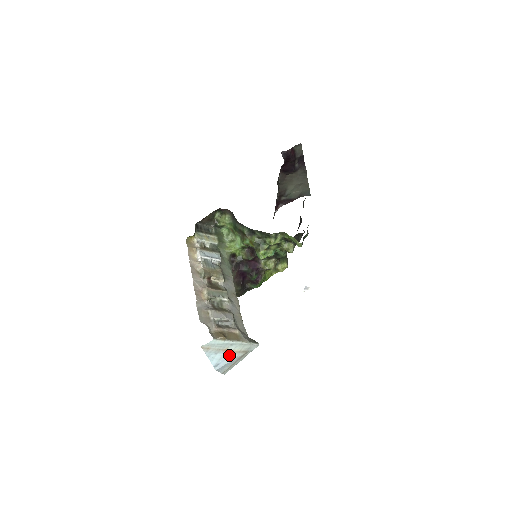
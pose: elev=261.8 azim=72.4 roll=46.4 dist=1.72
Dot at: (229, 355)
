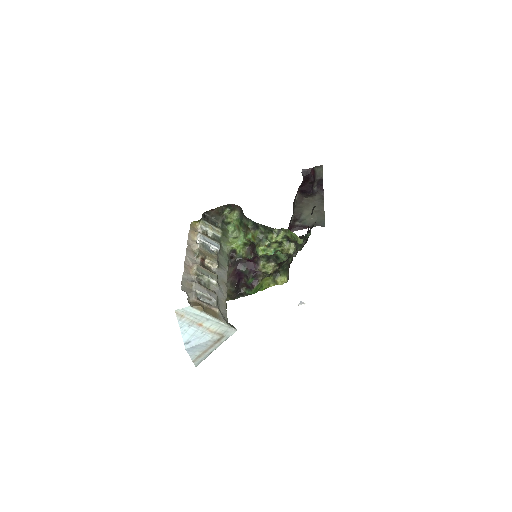
Dot at: (203, 333)
